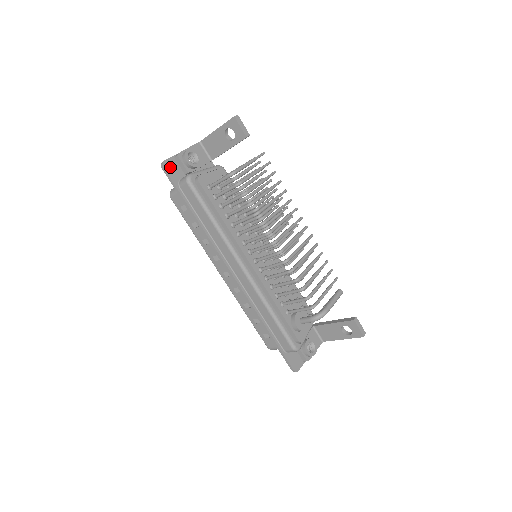
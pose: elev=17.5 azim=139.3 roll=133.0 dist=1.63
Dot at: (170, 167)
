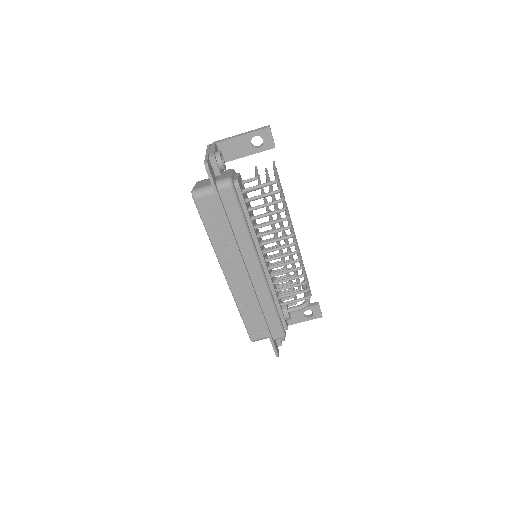
Dot at: (210, 168)
